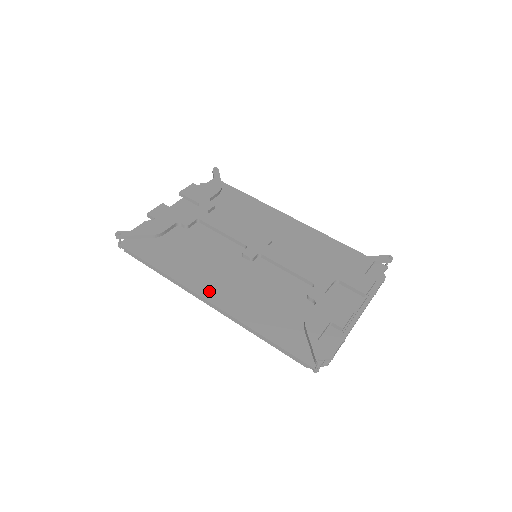
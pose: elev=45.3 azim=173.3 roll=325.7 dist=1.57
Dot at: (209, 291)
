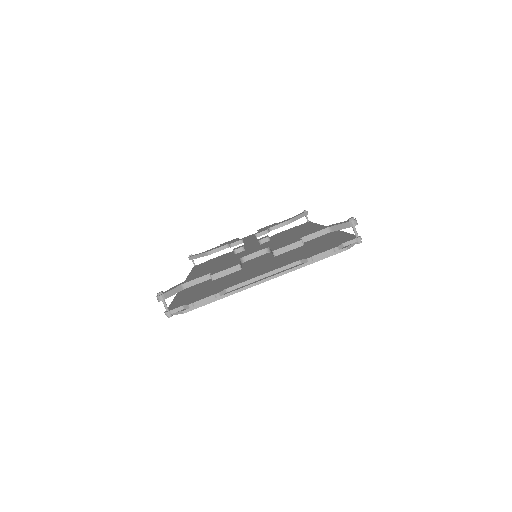
Dot at: occluded
